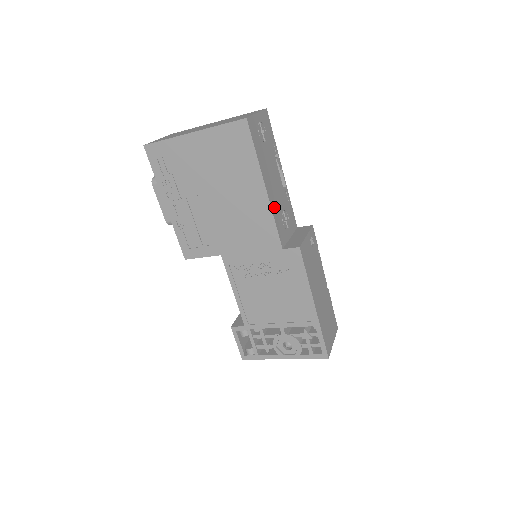
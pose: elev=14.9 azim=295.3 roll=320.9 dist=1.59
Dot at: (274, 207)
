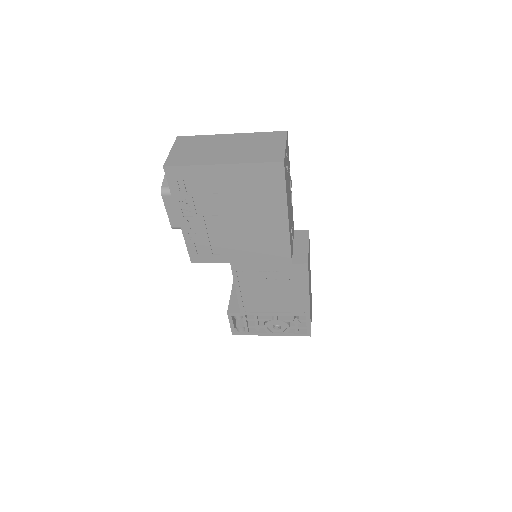
Dot at: (290, 230)
